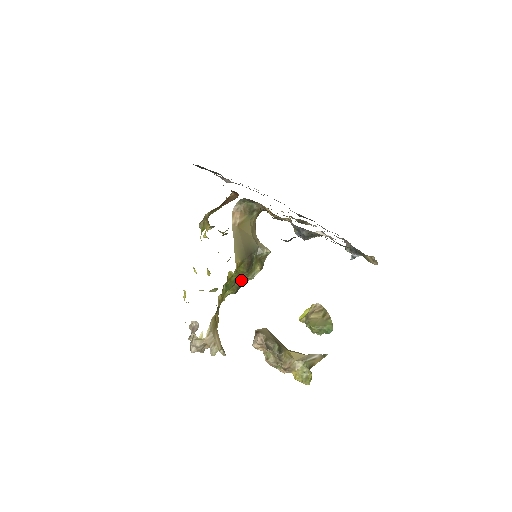
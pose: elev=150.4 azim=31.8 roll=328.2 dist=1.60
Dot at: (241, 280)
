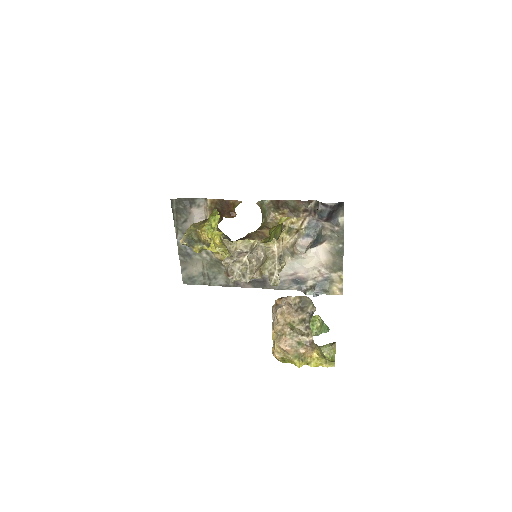
Dot at: occluded
